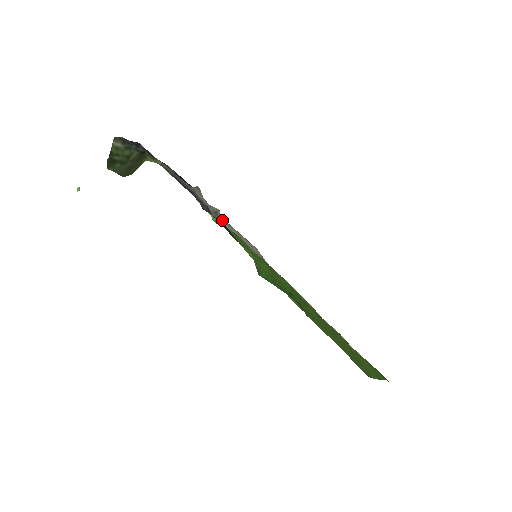
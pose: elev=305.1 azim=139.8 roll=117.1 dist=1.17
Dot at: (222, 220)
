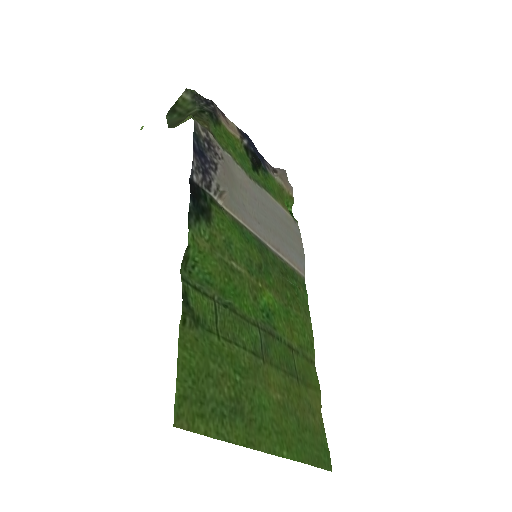
Dot at: (269, 209)
